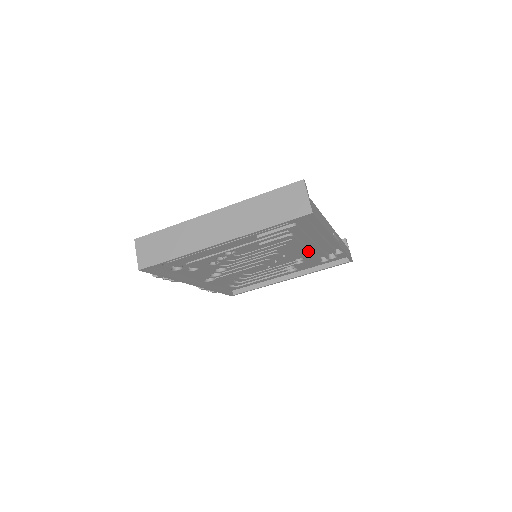
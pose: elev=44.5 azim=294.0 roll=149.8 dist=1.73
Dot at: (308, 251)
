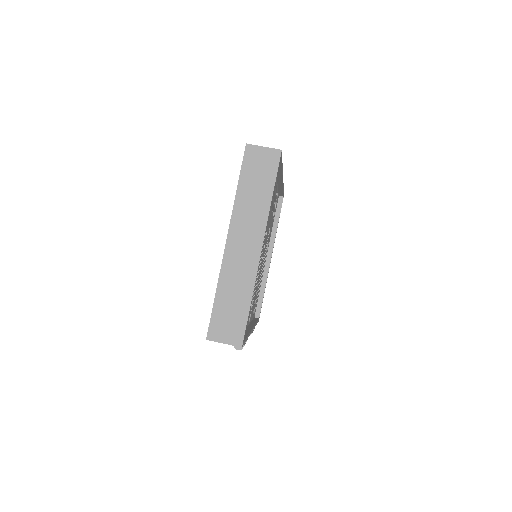
Dot at: (271, 212)
